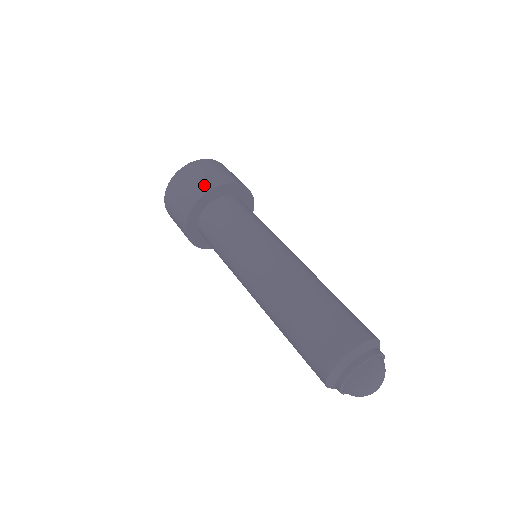
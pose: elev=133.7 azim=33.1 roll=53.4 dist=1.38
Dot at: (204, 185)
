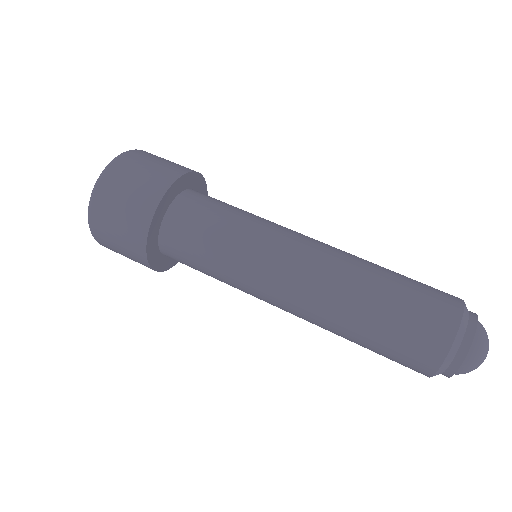
Dot at: (134, 235)
